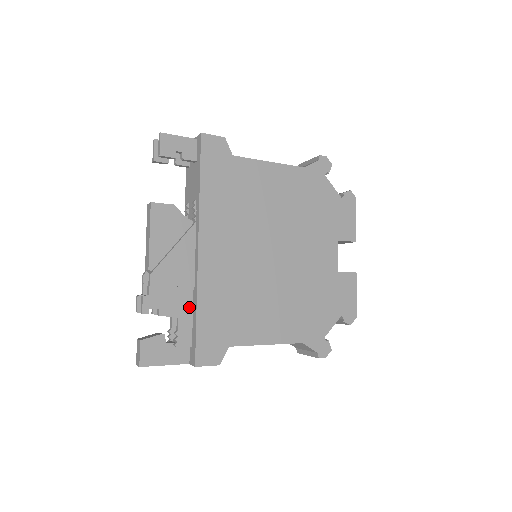
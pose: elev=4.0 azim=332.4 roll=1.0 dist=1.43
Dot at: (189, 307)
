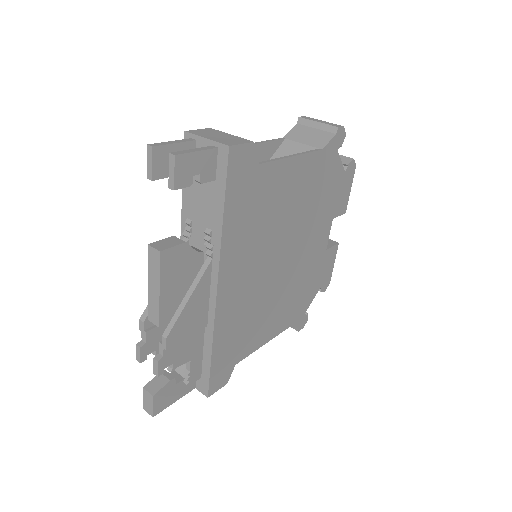
Dot at: (200, 345)
